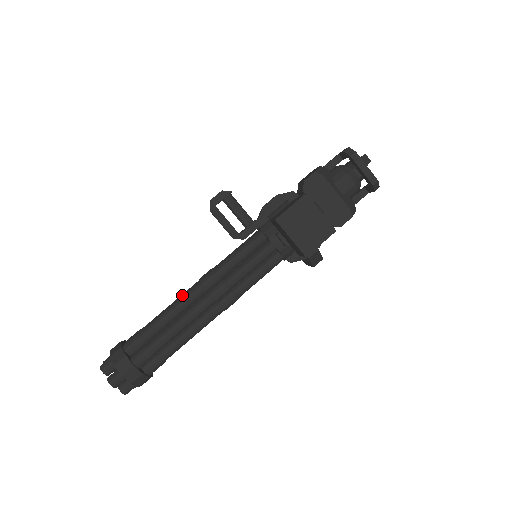
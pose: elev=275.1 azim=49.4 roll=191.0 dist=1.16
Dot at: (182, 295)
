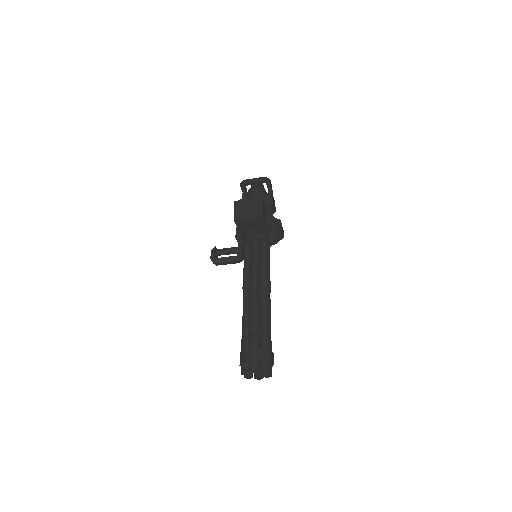
Dot at: occluded
